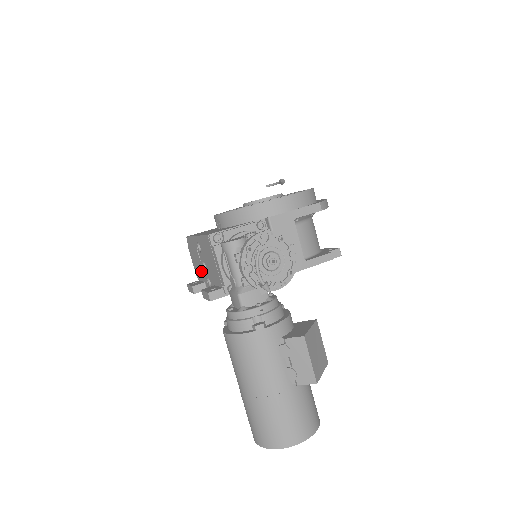
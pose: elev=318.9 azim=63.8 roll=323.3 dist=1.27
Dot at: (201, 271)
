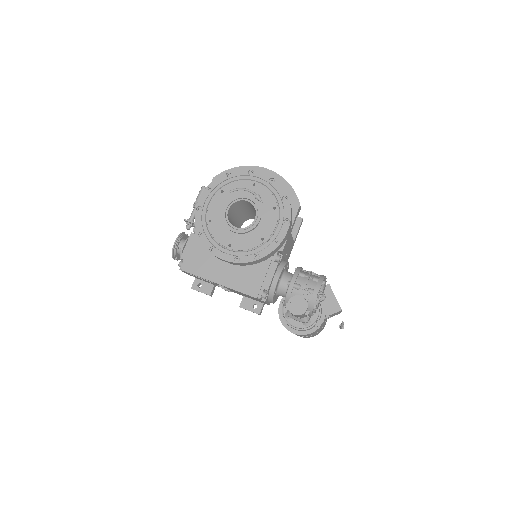
Dot at: occluded
